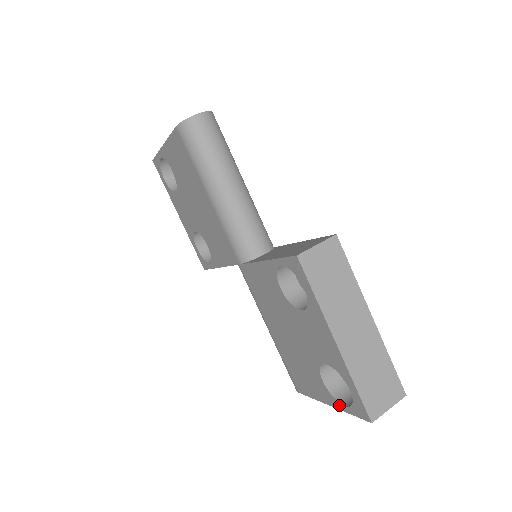
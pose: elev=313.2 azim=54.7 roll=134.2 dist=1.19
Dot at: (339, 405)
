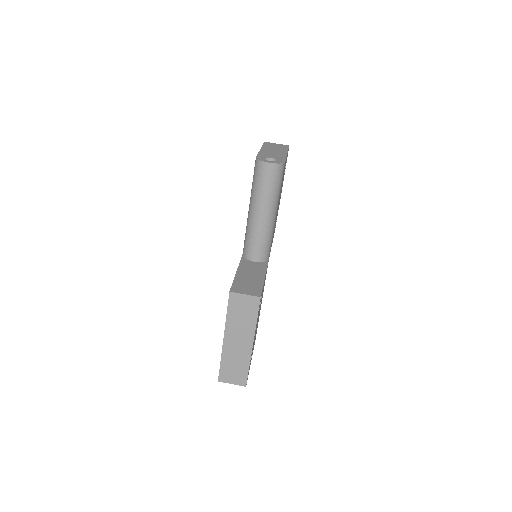
Dot at: occluded
